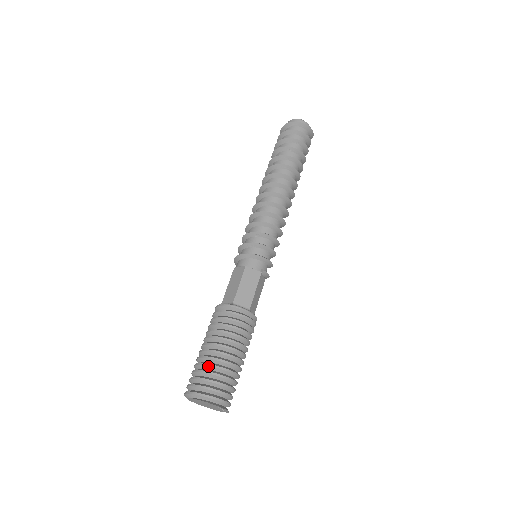
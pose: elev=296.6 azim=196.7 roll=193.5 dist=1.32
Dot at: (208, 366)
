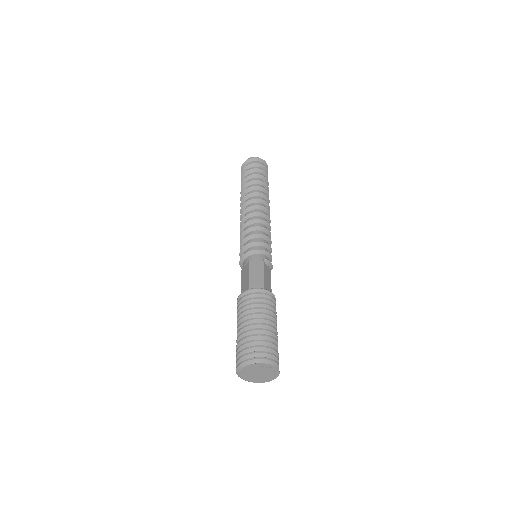
Dot at: (246, 338)
